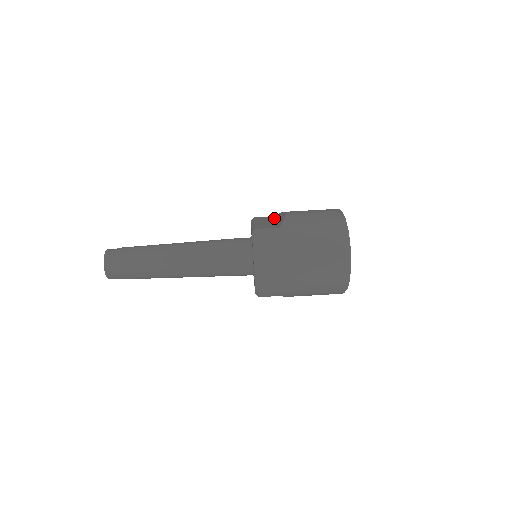
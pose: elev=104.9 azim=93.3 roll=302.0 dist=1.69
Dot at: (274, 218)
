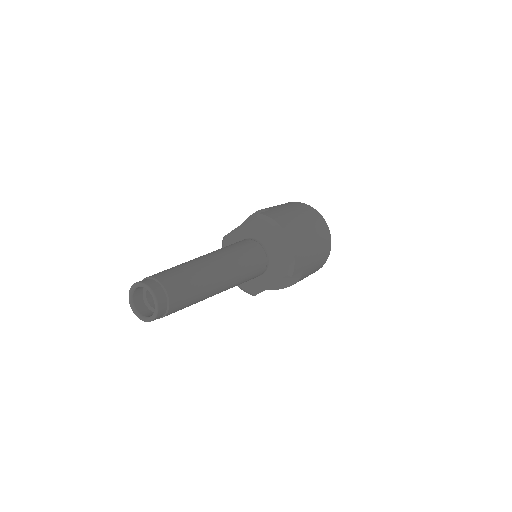
Dot at: occluded
